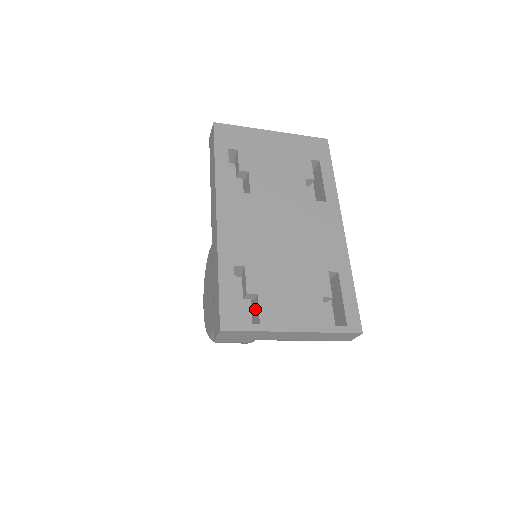
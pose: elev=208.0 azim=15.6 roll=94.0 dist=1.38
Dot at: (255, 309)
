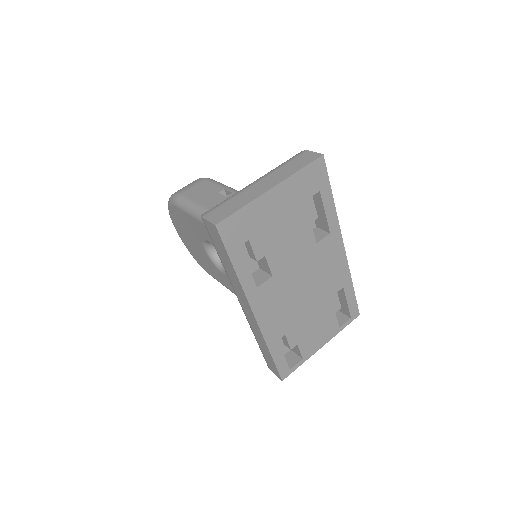
Dot at: occluded
